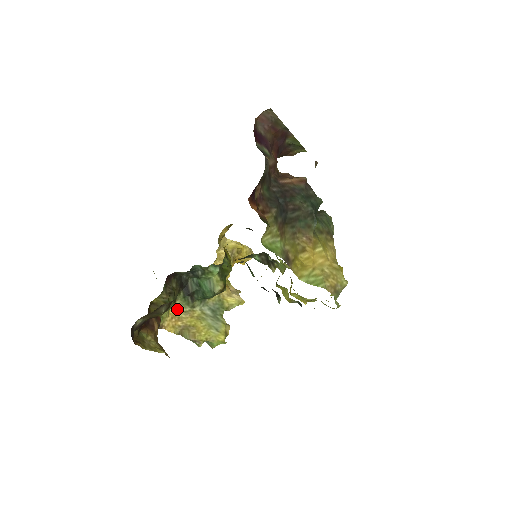
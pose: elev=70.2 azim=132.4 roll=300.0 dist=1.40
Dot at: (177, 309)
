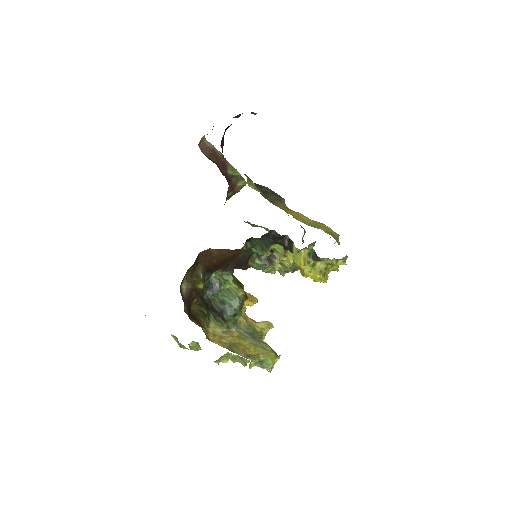
Dot at: (214, 329)
